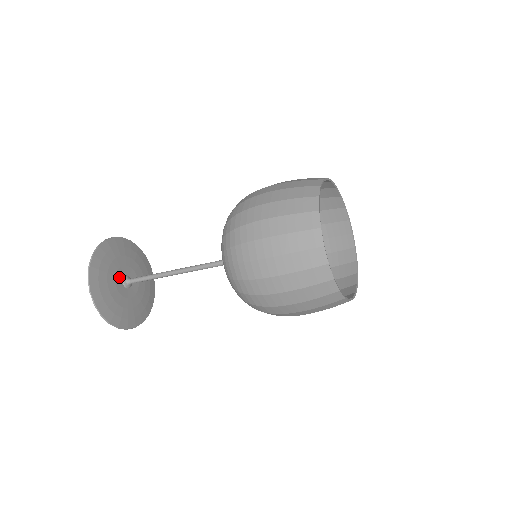
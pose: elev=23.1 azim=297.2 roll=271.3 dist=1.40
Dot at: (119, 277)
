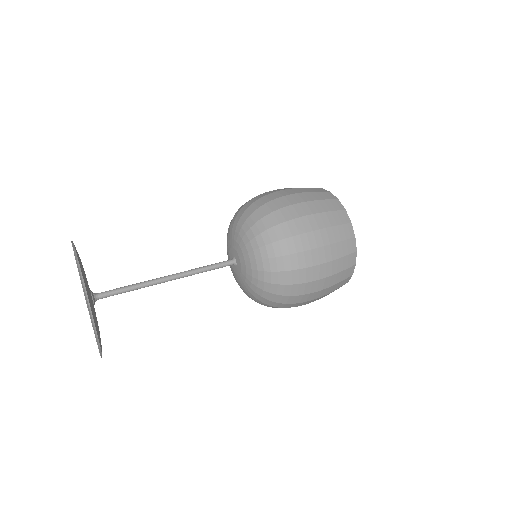
Dot at: occluded
